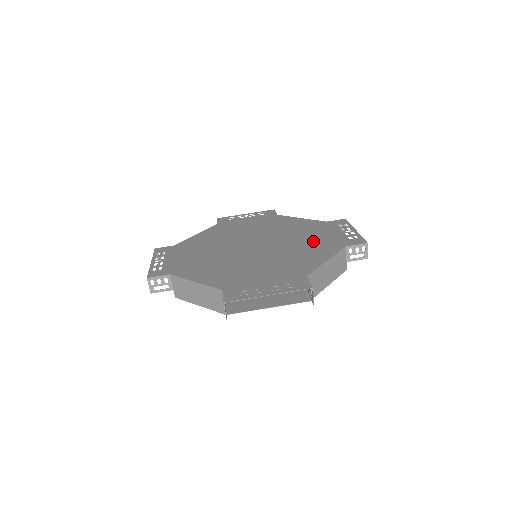
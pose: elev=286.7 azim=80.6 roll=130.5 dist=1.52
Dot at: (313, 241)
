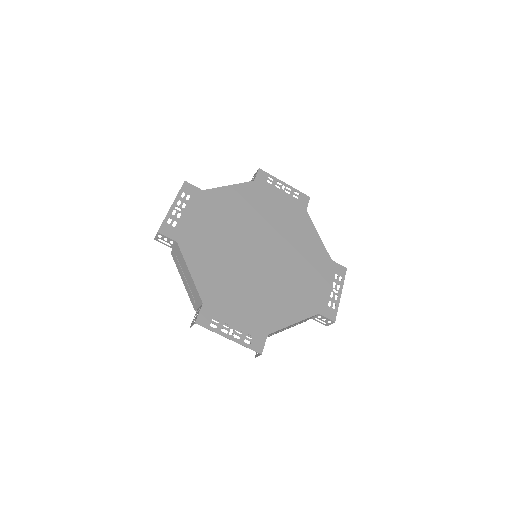
Dot at: (303, 285)
